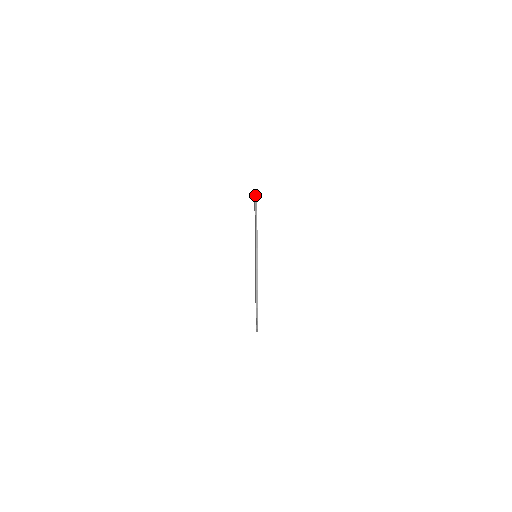
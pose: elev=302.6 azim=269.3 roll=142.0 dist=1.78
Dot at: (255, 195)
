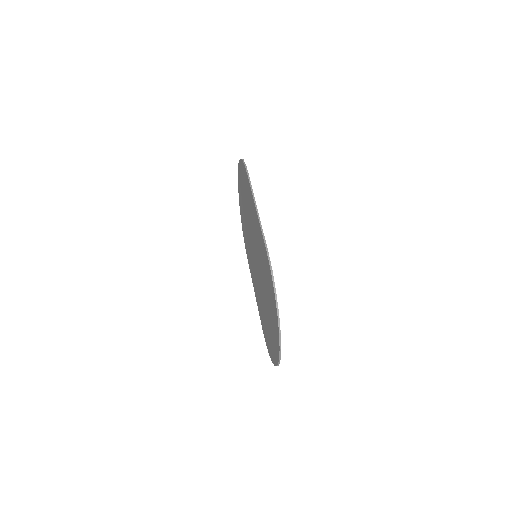
Dot at: (273, 283)
